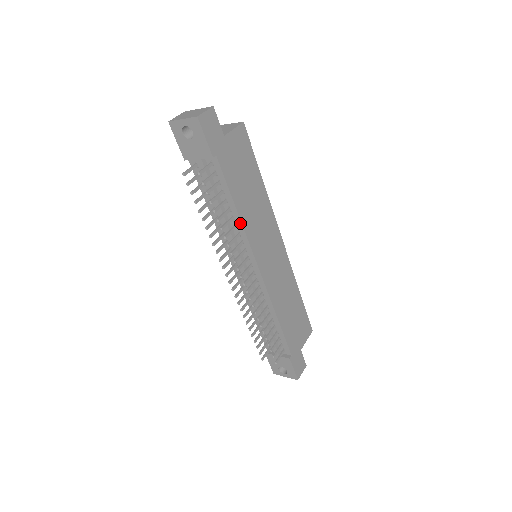
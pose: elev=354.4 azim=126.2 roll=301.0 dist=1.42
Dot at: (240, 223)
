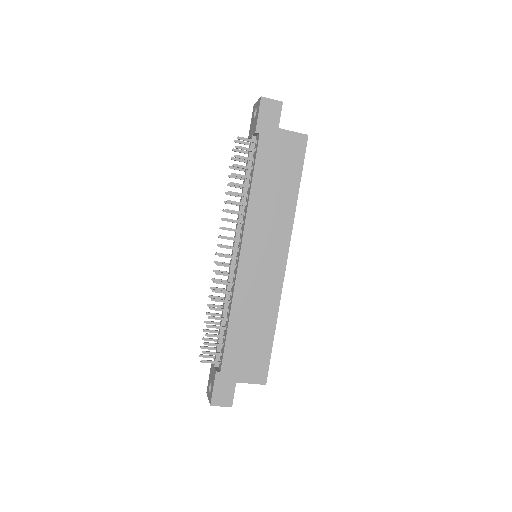
Dot at: (248, 201)
